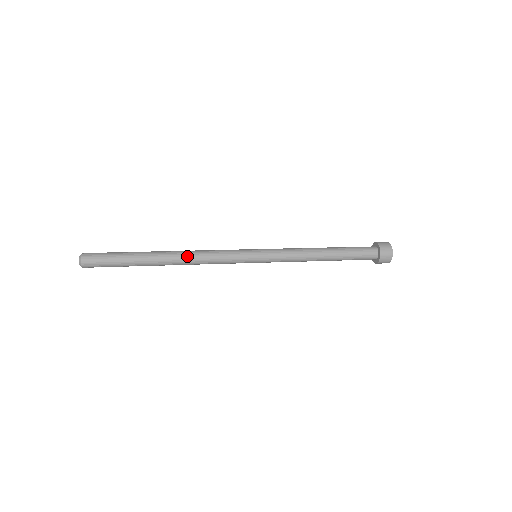
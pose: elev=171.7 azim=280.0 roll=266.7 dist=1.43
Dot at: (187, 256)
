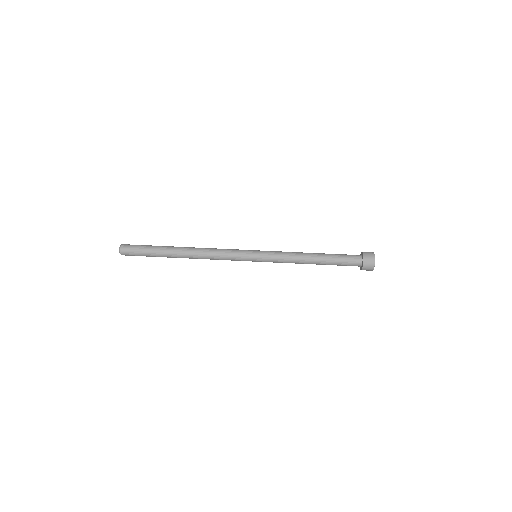
Dot at: (200, 258)
